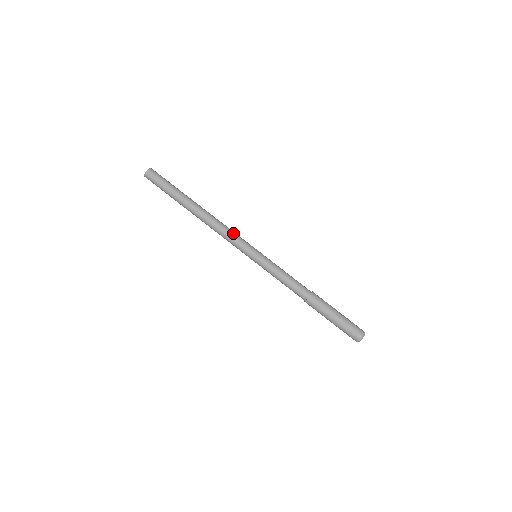
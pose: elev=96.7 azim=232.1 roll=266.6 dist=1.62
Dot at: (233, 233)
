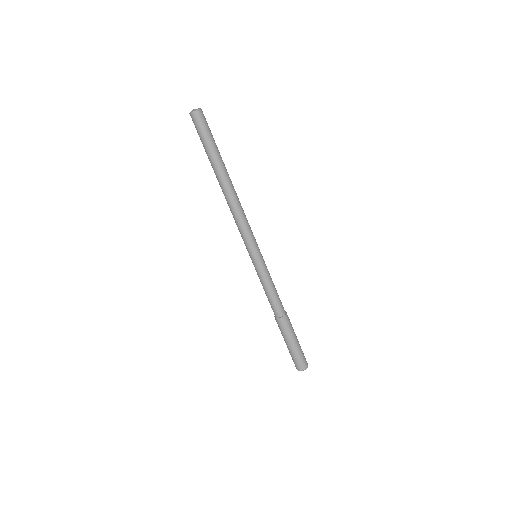
Dot at: (244, 226)
